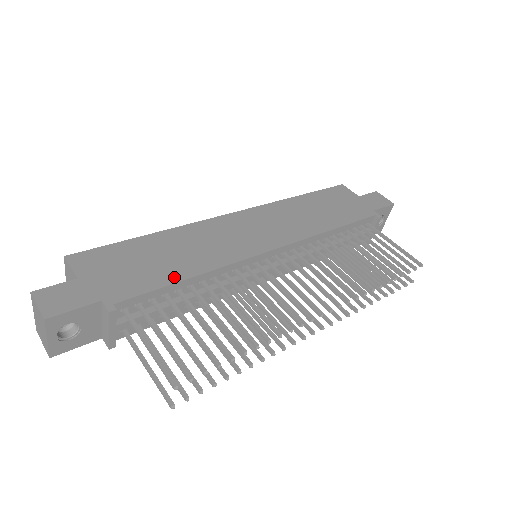
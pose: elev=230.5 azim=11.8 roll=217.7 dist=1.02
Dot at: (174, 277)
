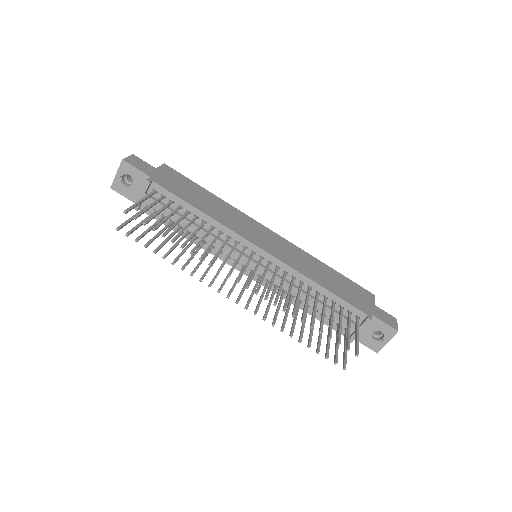
Dot at: (193, 203)
